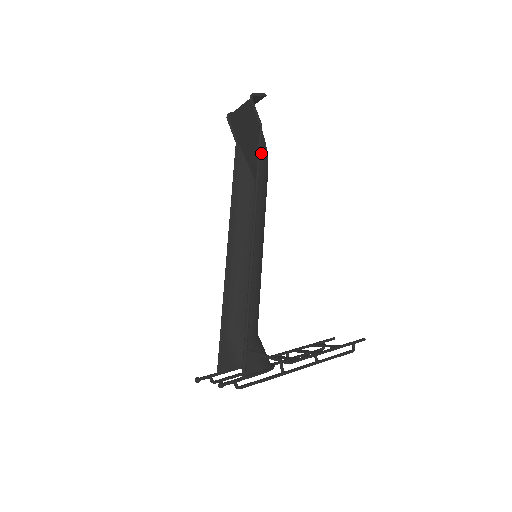
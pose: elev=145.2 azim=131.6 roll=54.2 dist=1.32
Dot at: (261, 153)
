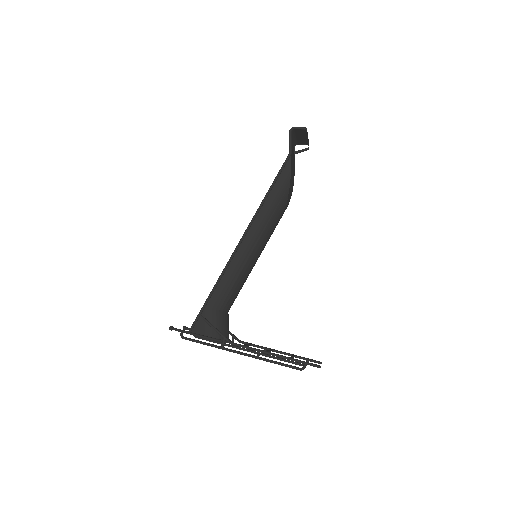
Dot at: (282, 175)
